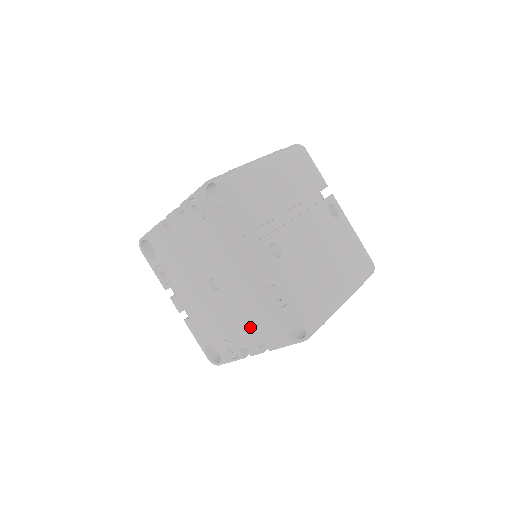
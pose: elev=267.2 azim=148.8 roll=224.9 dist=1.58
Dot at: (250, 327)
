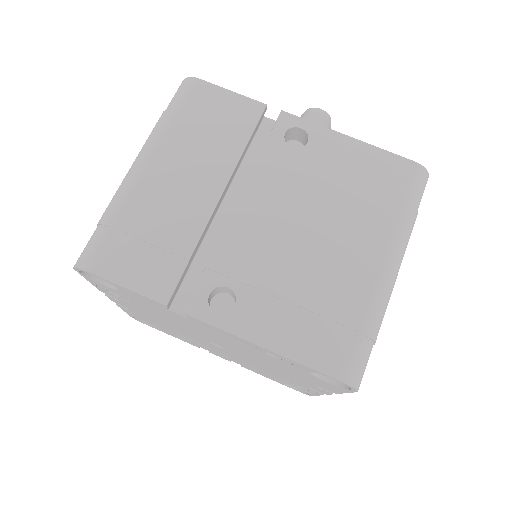
Dot at: (292, 376)
